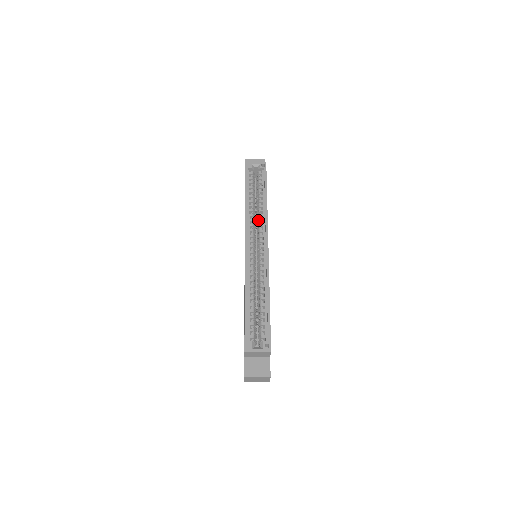
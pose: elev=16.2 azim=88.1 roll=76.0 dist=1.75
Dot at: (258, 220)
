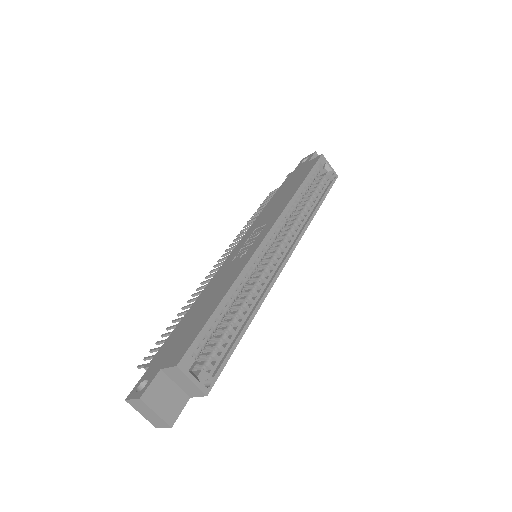
Dot at: (293, 222)
